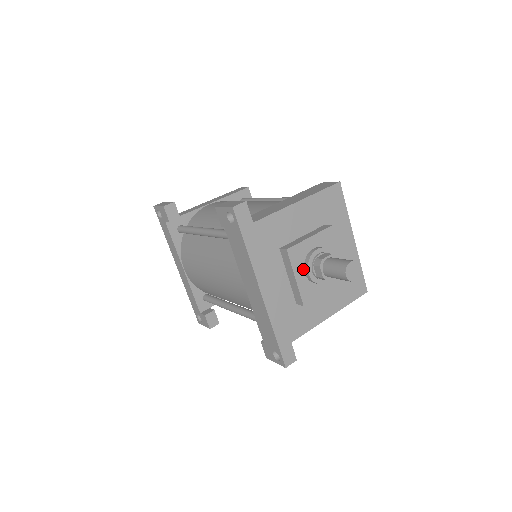
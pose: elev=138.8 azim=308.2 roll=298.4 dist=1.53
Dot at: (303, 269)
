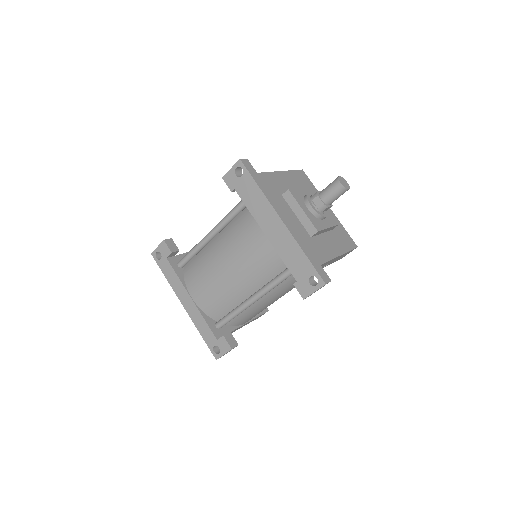
Dot at: (305, 206)
